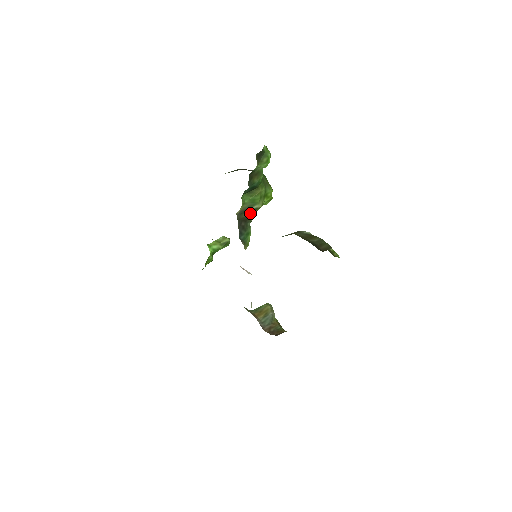
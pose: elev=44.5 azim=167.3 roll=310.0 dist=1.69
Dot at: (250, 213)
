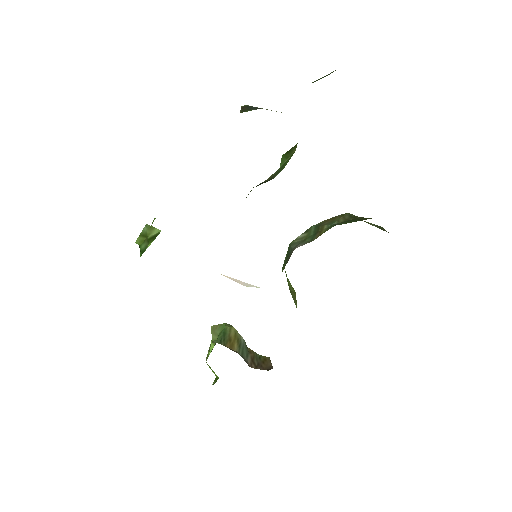
Dot at: occluded
